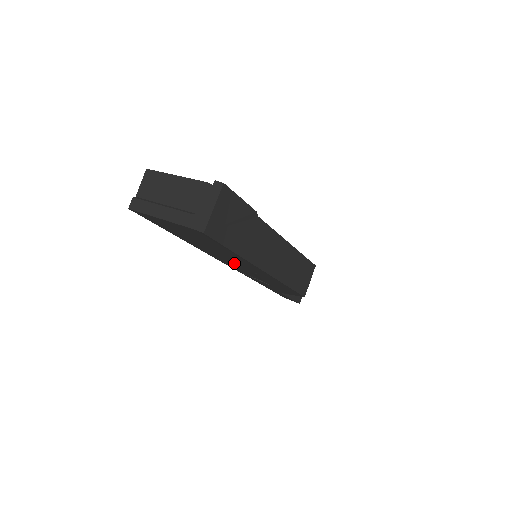
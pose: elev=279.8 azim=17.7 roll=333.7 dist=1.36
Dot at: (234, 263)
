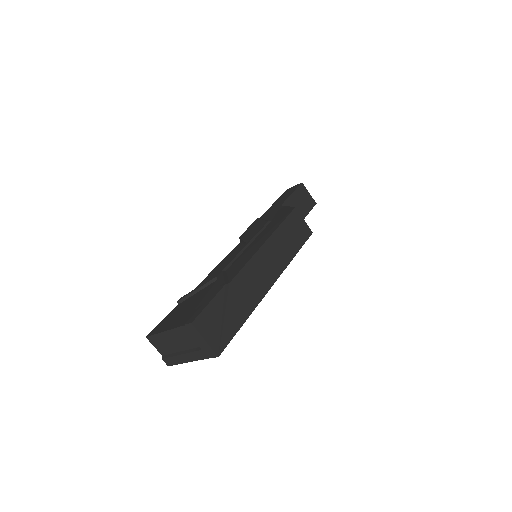
Dot at: occluded
